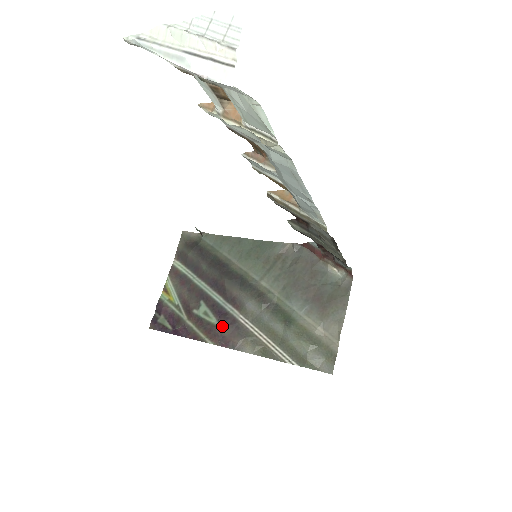
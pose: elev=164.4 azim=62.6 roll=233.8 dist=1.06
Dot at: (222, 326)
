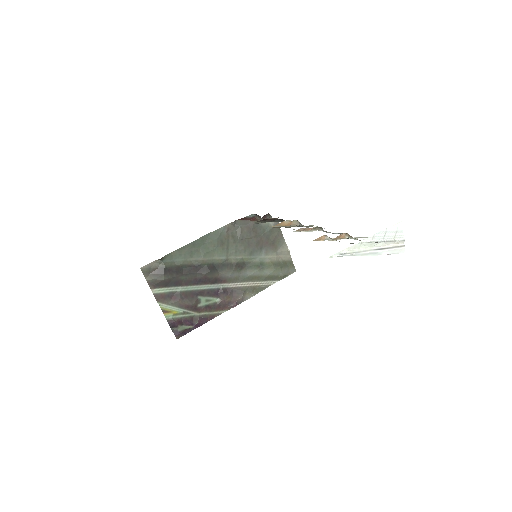
Dot at: (225, 298)
